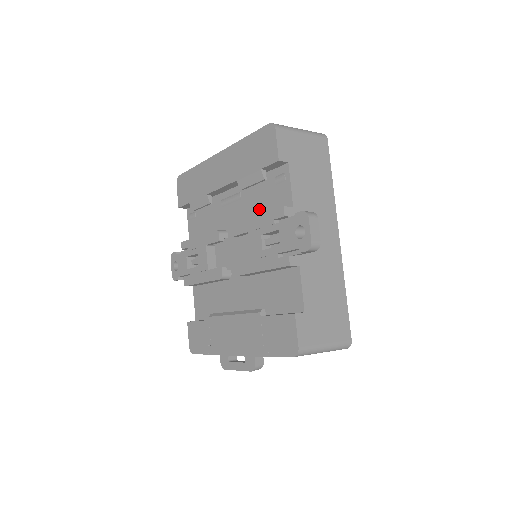
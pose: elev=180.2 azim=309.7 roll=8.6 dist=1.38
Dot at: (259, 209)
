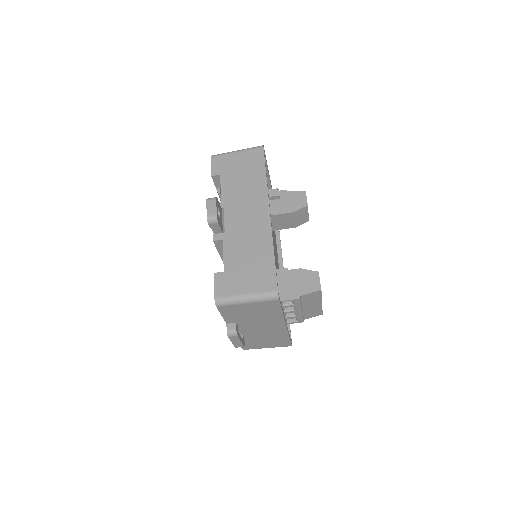
Dot at: occluded
